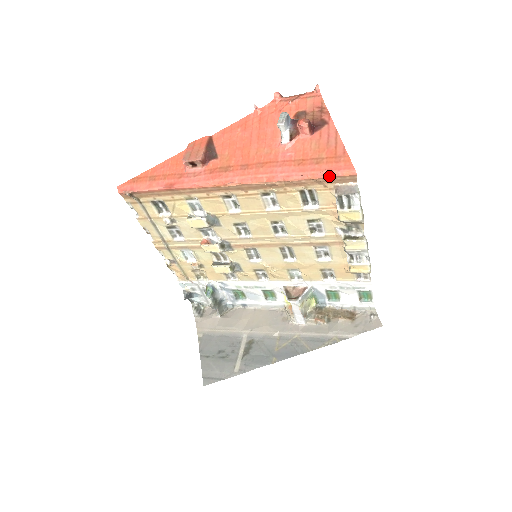
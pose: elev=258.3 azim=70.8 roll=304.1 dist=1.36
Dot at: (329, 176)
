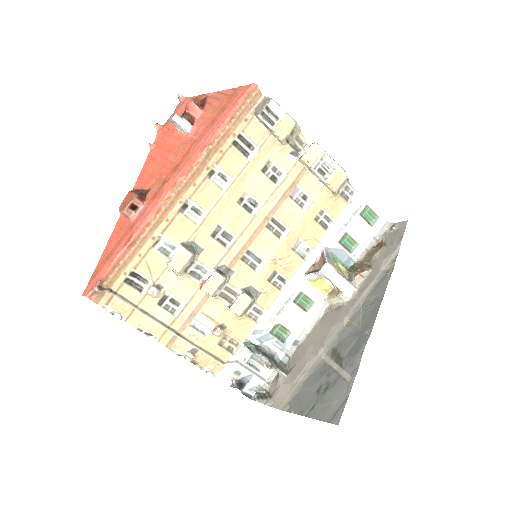
Dot at: (240, 104)
